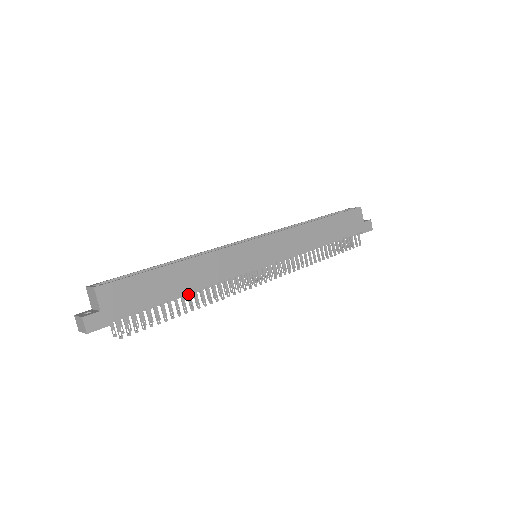
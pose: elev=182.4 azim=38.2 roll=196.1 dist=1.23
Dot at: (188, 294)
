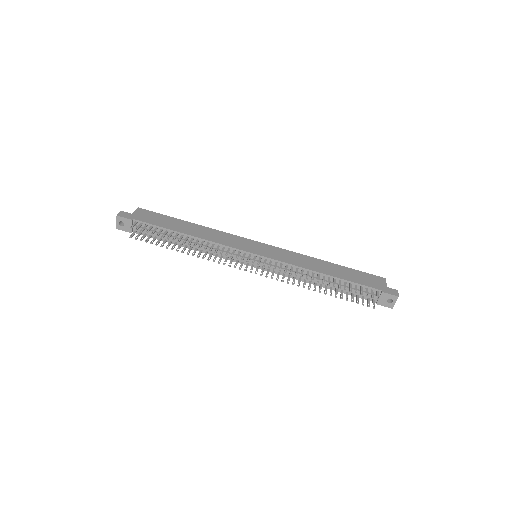
Dot at: (187, 237)
